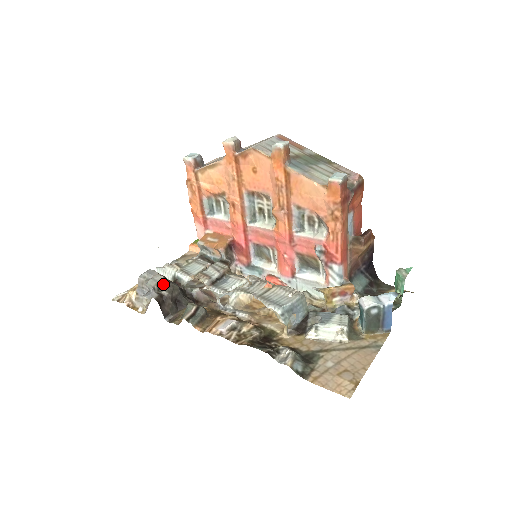
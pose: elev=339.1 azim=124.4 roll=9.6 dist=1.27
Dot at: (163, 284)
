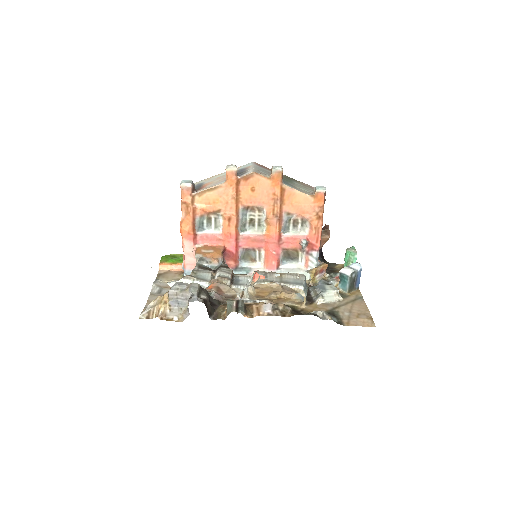
Dot at: (200, 290)
